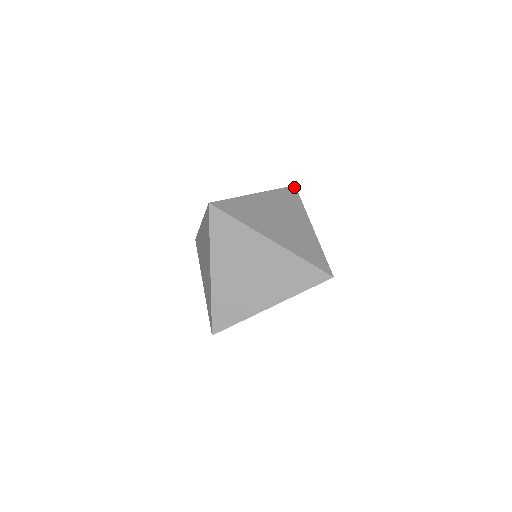
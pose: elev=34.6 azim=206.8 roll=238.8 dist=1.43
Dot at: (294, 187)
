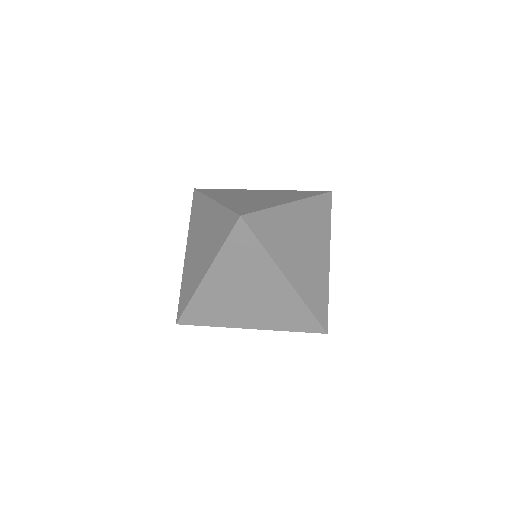
Dot at: (330, 194)
